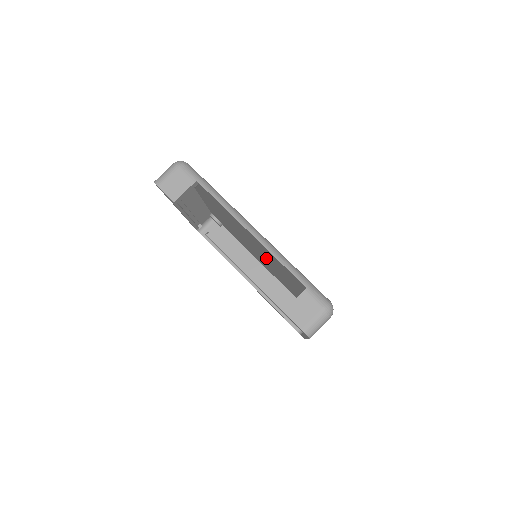
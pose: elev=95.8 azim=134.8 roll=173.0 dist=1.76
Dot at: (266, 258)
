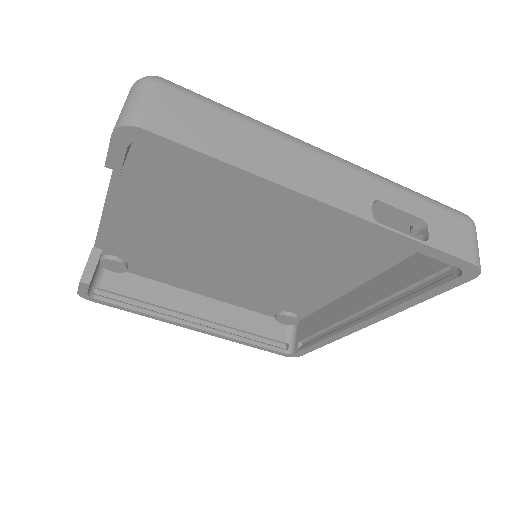
Dot at: (224, 226)
